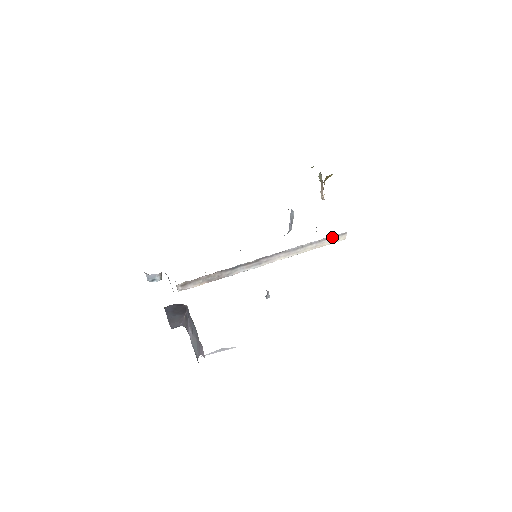
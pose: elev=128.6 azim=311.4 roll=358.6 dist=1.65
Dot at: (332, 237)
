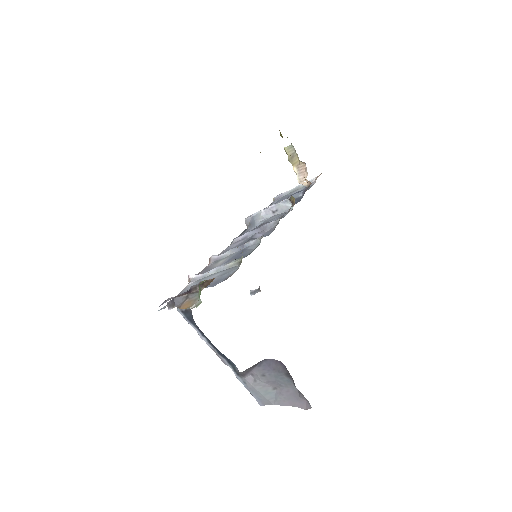
Dot at: occluded
